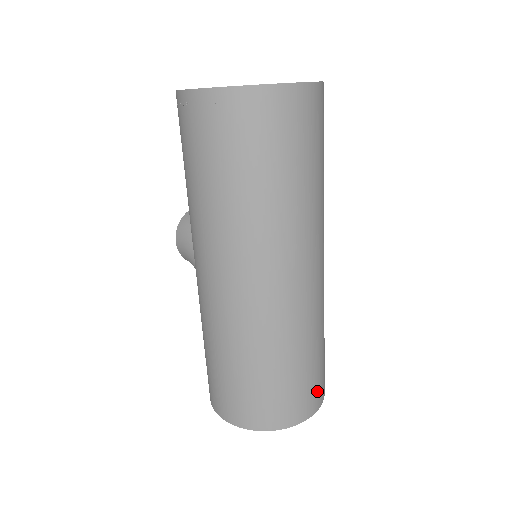
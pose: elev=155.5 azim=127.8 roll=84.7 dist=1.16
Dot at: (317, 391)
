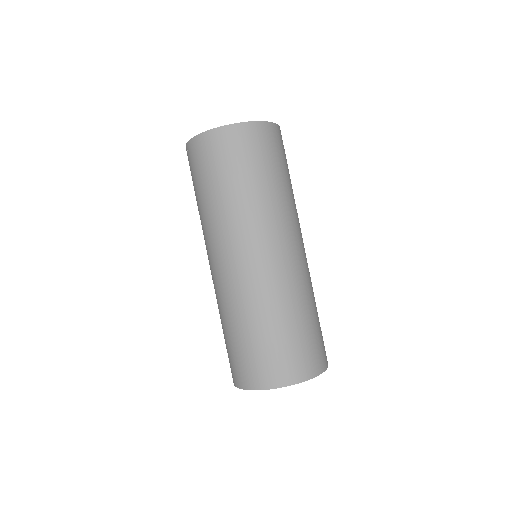
Dot at: (304, 360)
